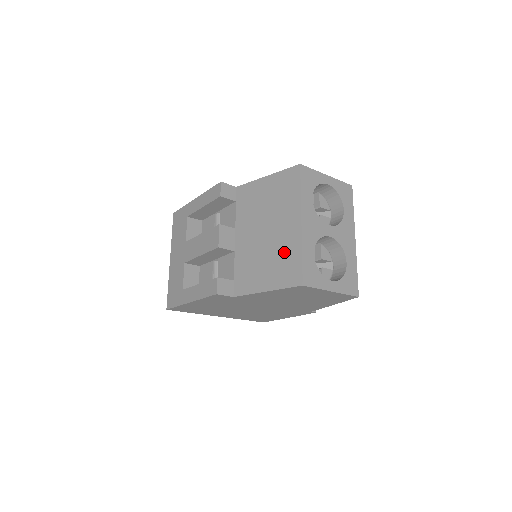
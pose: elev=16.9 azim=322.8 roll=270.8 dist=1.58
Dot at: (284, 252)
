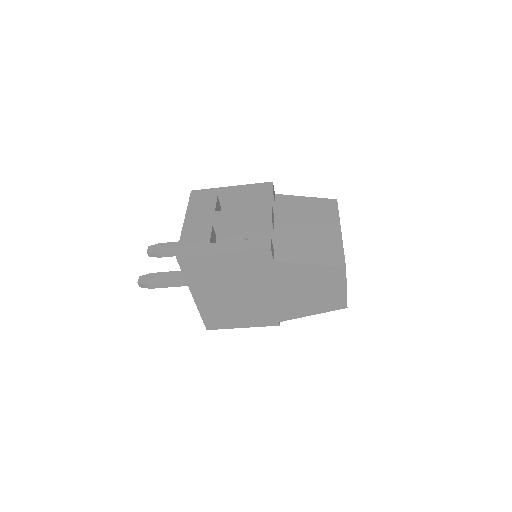
Dot at: (327, 244)
